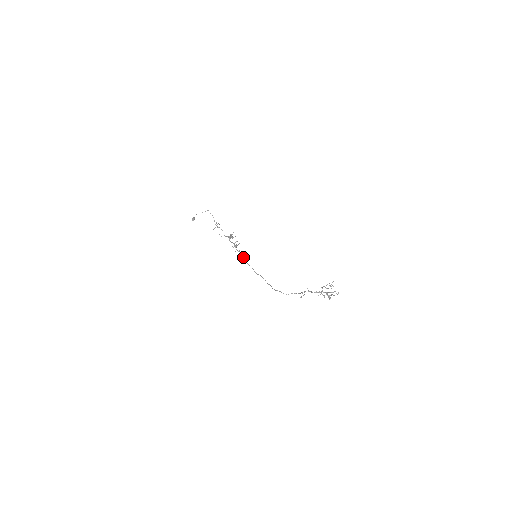
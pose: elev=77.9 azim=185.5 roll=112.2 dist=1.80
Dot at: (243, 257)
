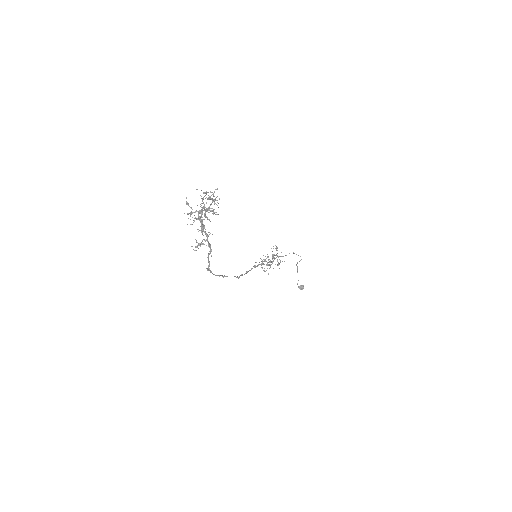
Dot at: occluded
